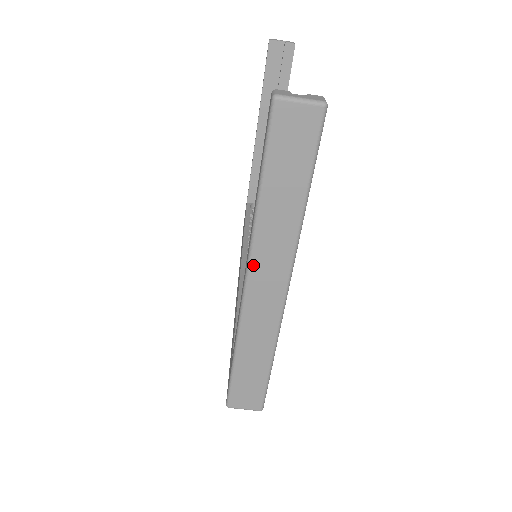
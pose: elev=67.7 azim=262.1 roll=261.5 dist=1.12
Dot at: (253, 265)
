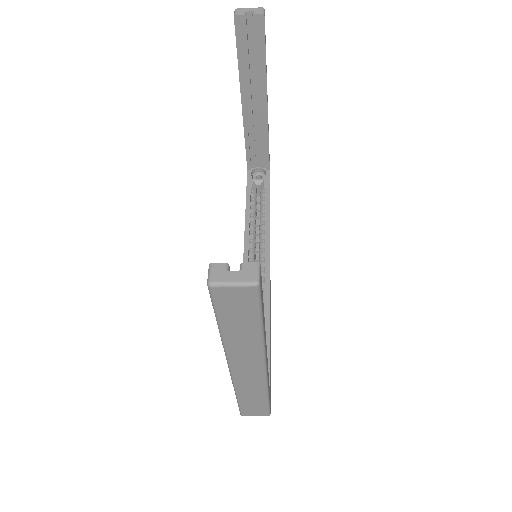
Dot at: (231, 361)
